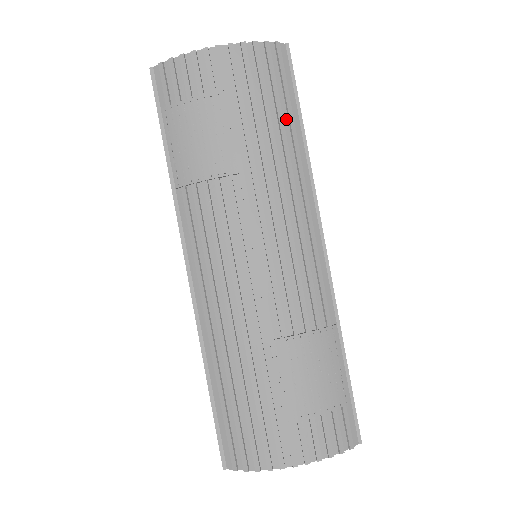
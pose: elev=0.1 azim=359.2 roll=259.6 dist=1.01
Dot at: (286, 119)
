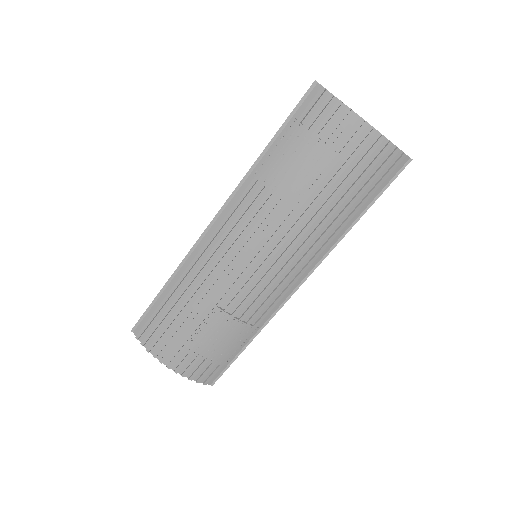
Dot at: (356, 204)
